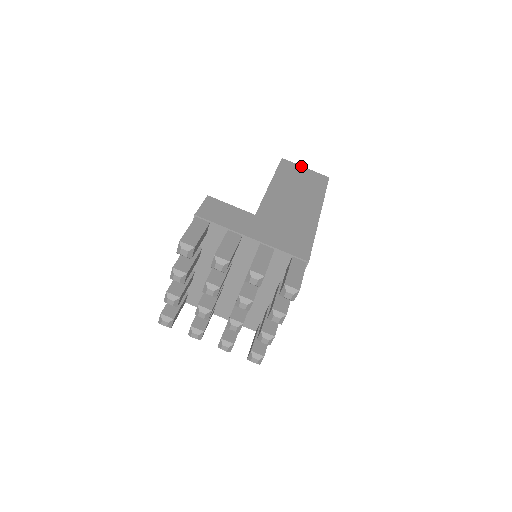
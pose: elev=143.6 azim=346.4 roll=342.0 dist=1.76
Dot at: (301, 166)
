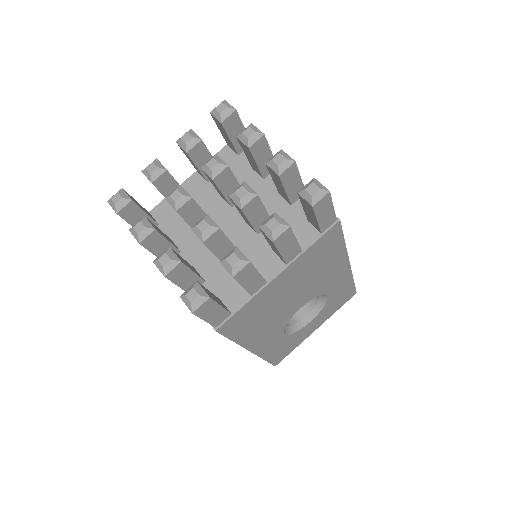
Dot at: occluded
